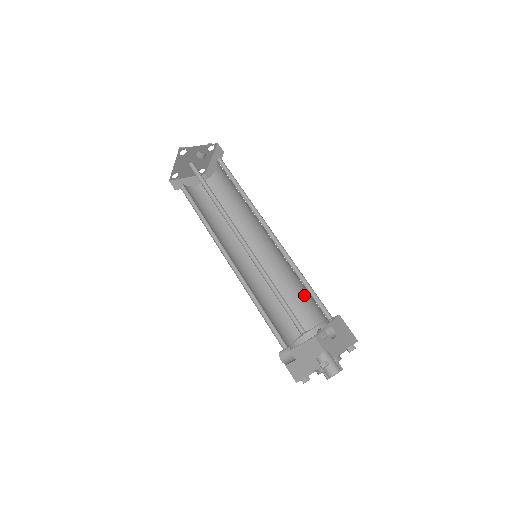
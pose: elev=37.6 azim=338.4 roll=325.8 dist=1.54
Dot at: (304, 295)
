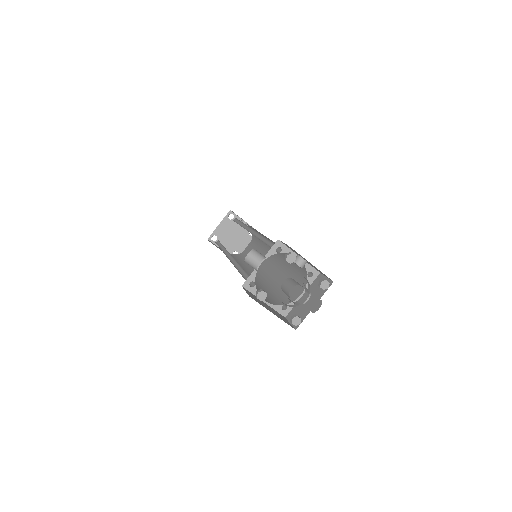
Dot at: occluded
